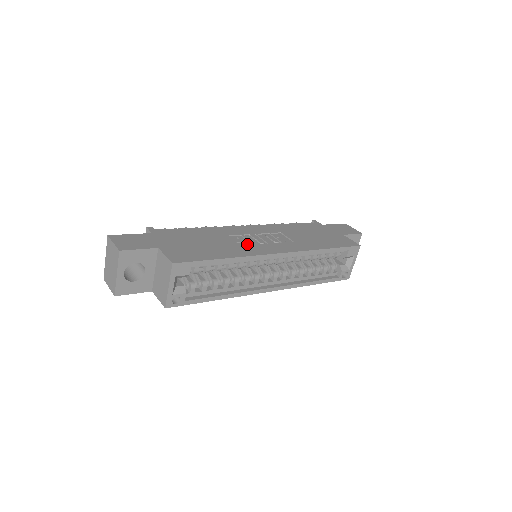
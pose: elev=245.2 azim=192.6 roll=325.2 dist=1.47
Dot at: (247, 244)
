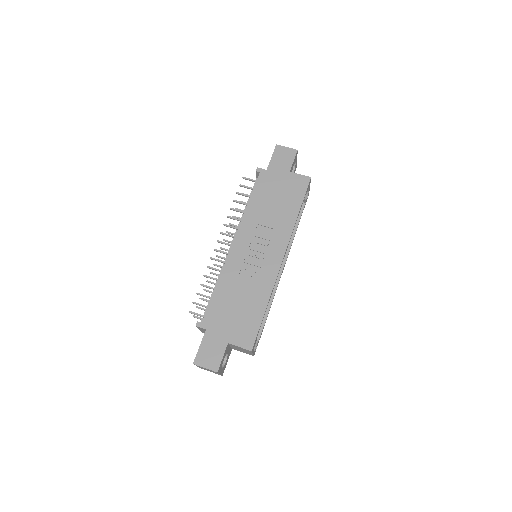
Dot at: (258, 272)
